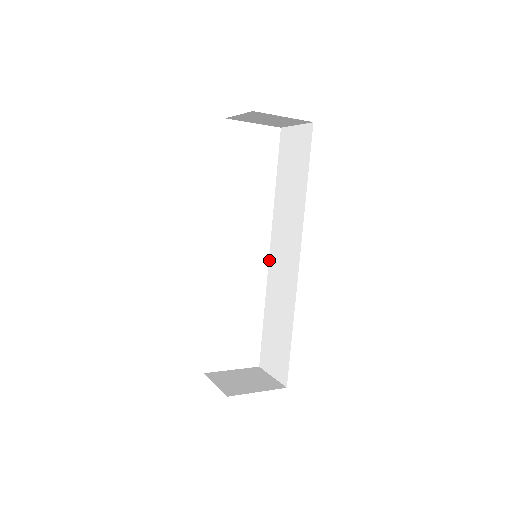
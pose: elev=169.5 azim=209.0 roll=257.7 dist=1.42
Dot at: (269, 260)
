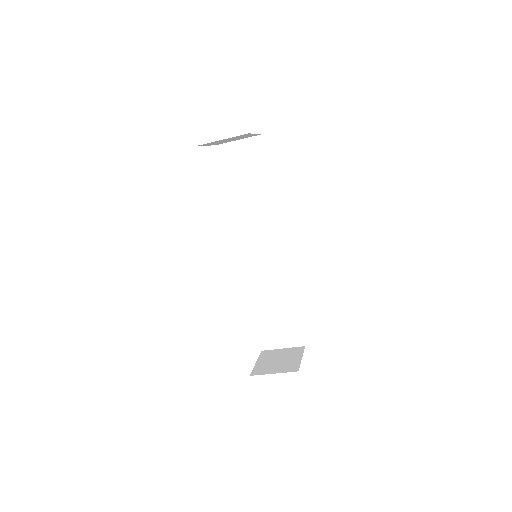
Dot at: (242, 260)
